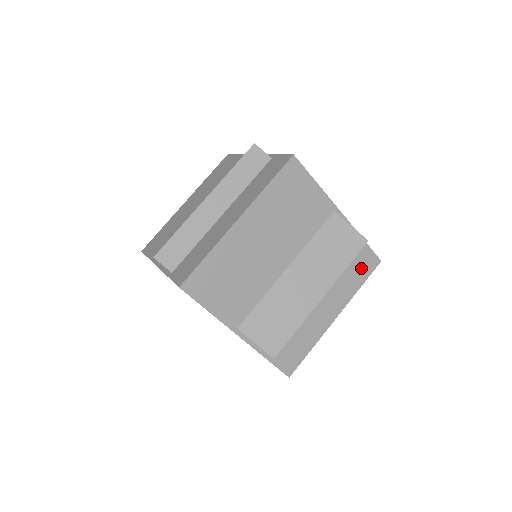
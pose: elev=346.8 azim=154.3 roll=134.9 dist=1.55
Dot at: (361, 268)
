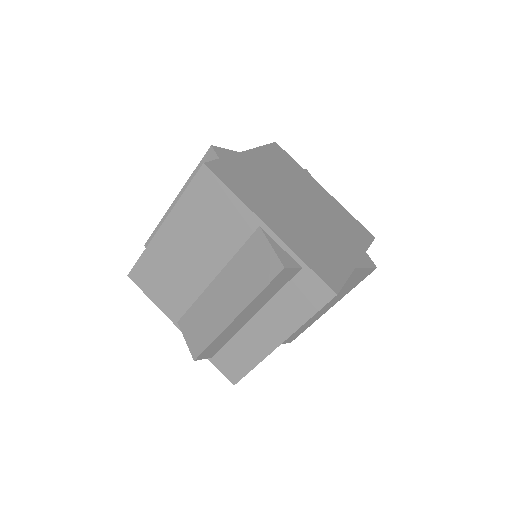
Dot at: (307, 297)
